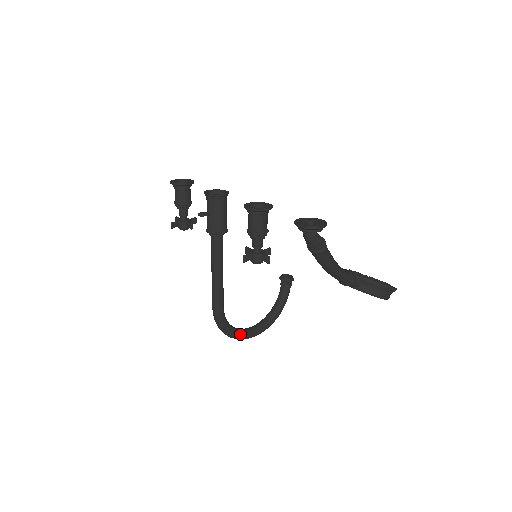
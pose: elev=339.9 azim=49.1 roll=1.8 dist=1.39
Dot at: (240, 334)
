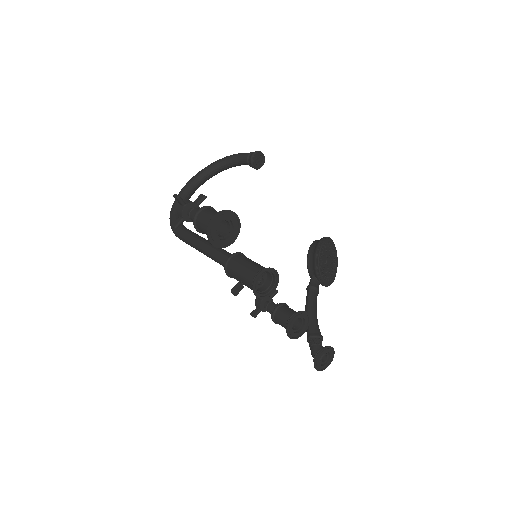
Dot at: occluded
